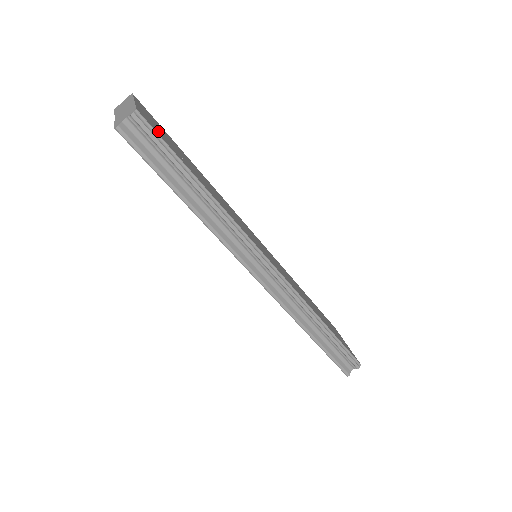
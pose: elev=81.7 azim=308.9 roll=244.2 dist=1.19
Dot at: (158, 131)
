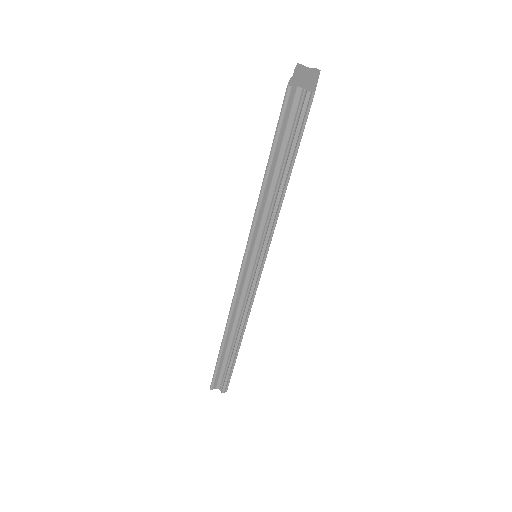
Dot at: occluded
